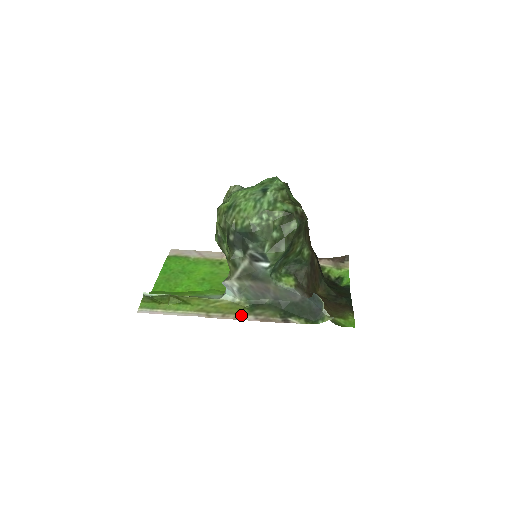
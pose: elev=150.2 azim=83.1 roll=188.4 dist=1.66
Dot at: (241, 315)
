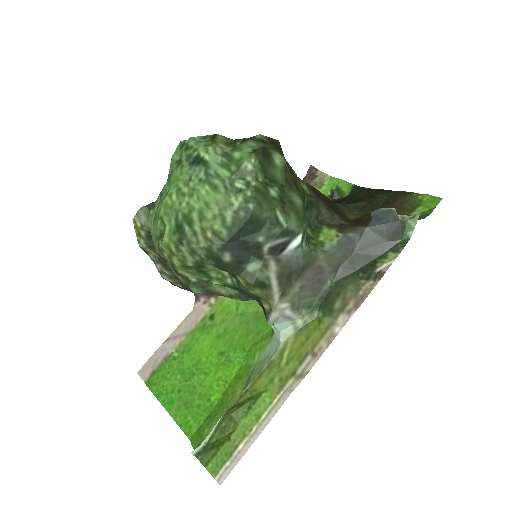
Dot at: (329, 330)
